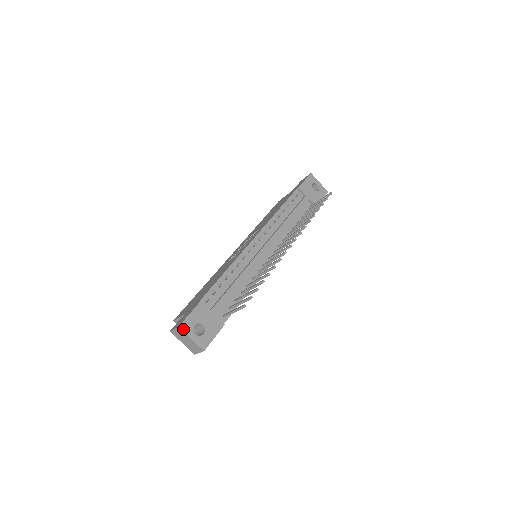
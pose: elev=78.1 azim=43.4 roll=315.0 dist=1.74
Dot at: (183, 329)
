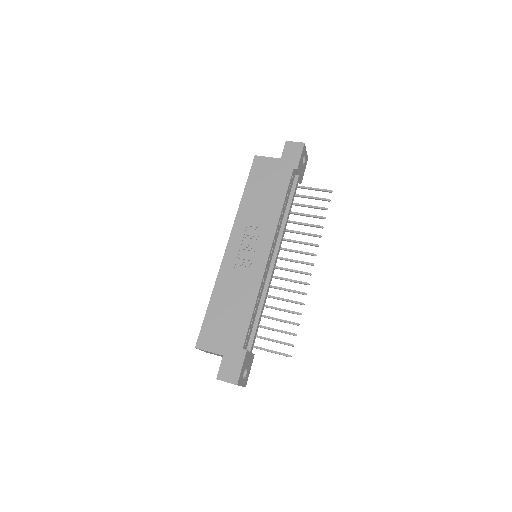
Dot at: (239, 384)
